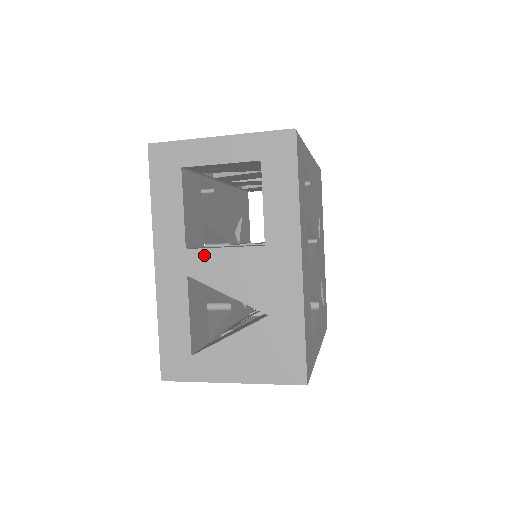
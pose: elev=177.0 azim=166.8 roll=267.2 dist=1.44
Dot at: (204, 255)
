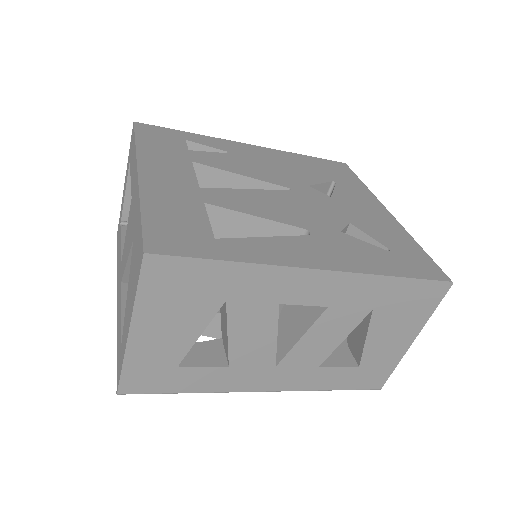
Dot at: (123, 255)
